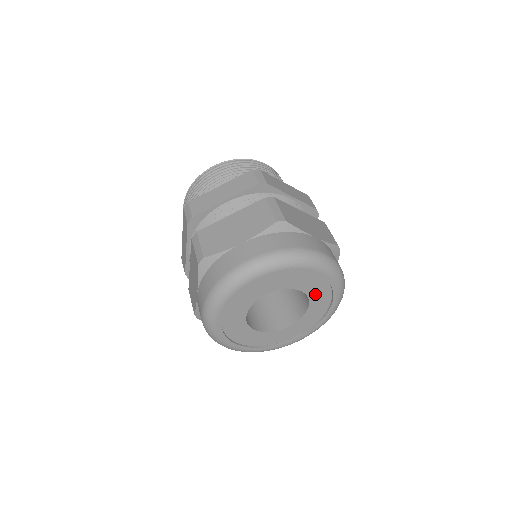
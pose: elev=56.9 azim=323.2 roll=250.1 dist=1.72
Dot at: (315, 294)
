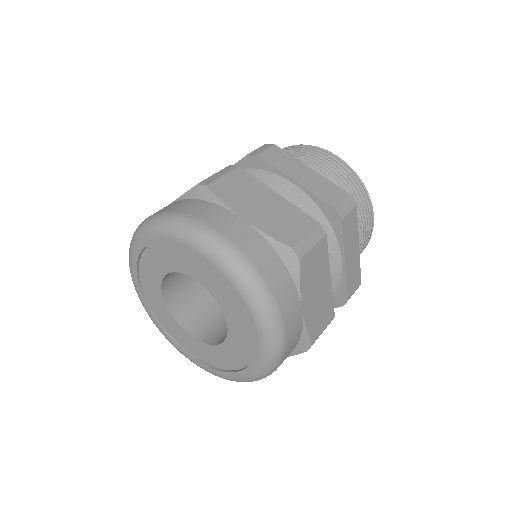
Dot at: (224, 300)
